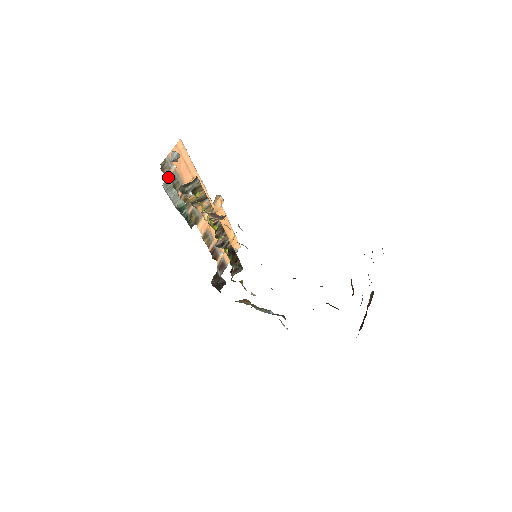
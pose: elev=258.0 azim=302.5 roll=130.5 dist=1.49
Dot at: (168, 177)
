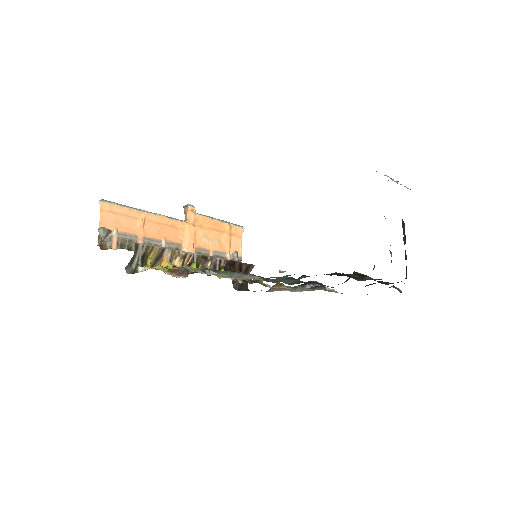
Dot at: (115, 247)
